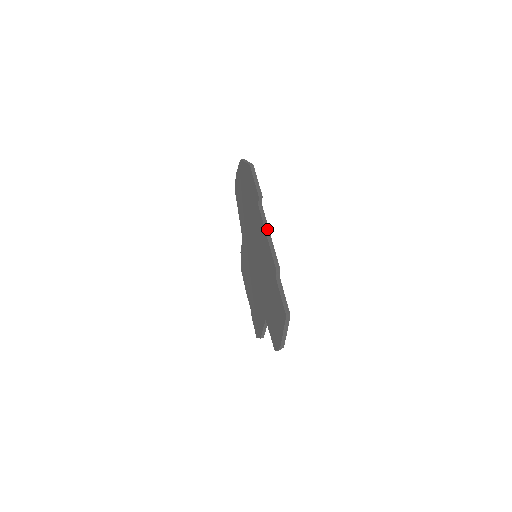
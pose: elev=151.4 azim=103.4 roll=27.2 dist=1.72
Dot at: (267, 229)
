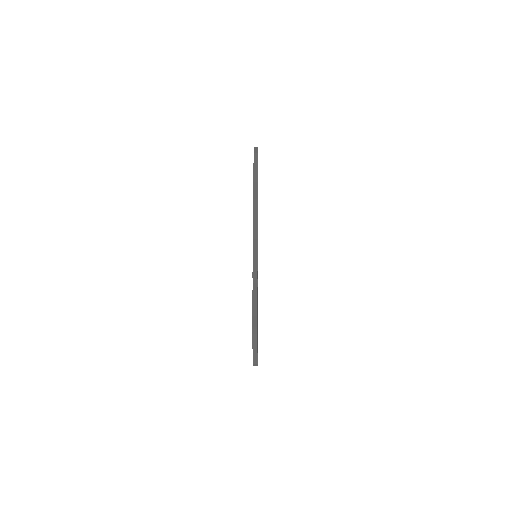
Dot at: (255, 227)
